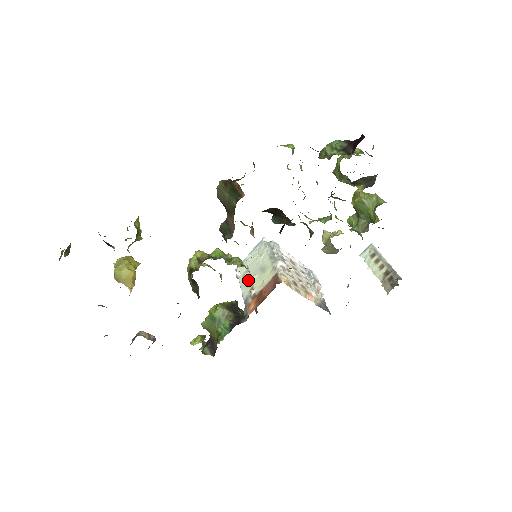
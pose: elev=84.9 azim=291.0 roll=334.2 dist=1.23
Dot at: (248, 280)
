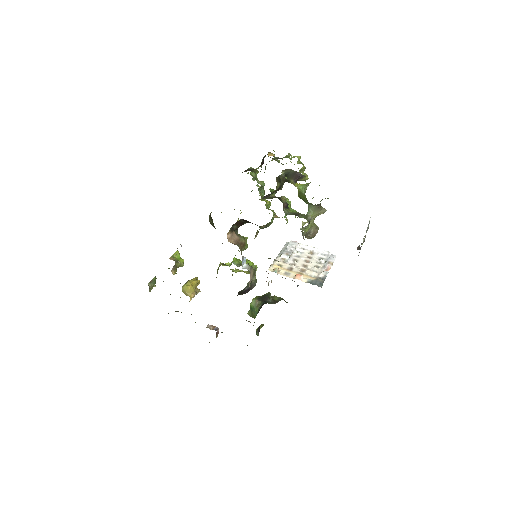
Dot at: occluded
